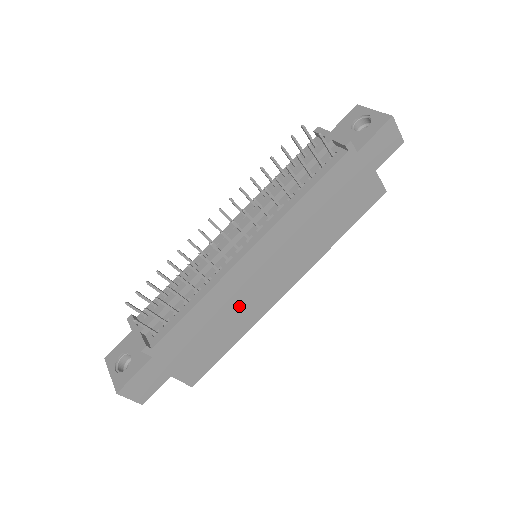
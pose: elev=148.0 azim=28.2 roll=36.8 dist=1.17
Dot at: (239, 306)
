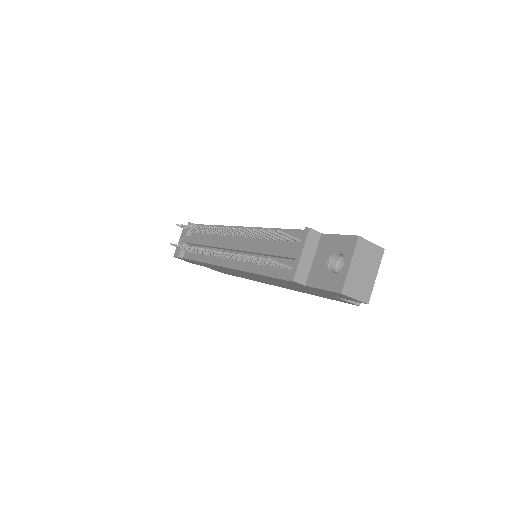
Dot at: occluded
